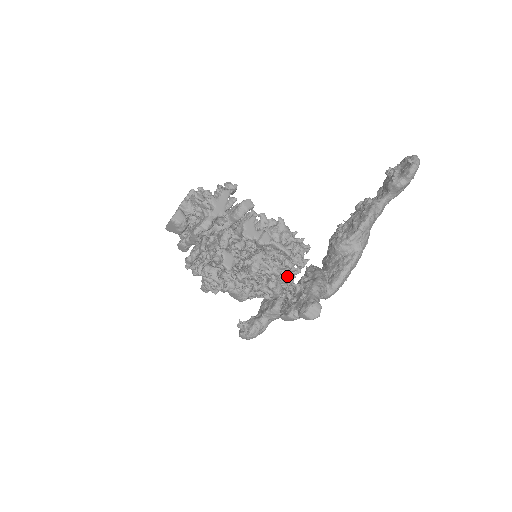
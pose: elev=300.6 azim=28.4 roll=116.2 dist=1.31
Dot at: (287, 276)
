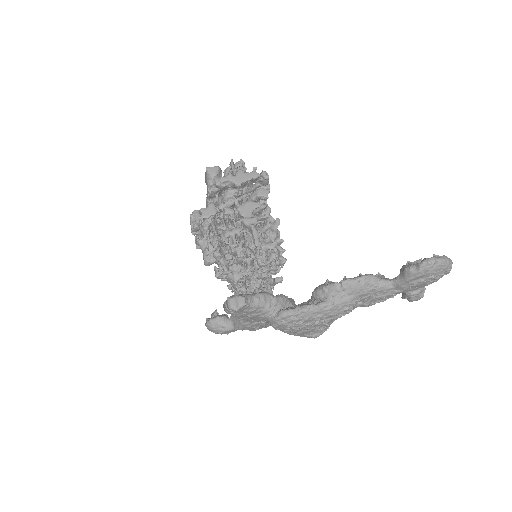
Dot at: (250, 271)
